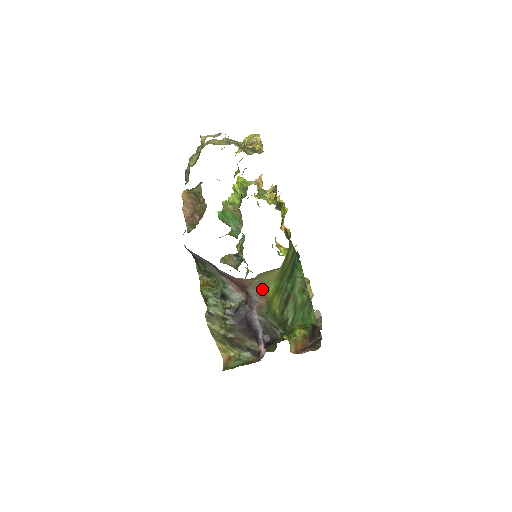
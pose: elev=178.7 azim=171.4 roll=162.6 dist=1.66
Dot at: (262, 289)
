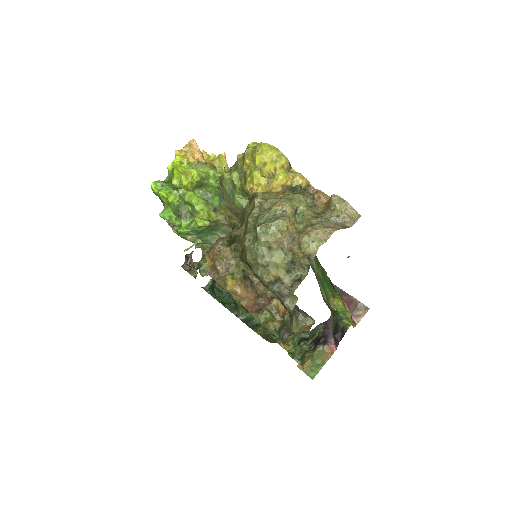
Dot at: occluded
